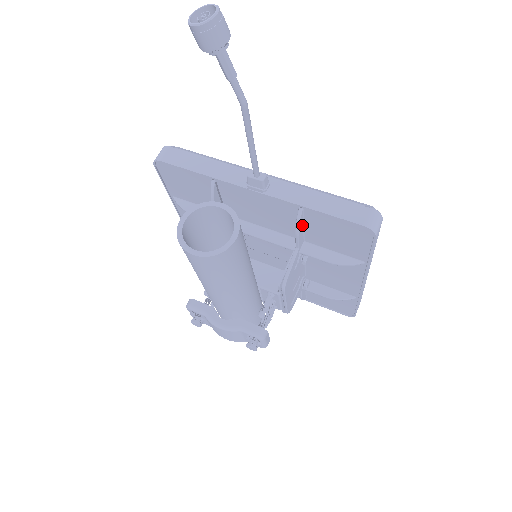
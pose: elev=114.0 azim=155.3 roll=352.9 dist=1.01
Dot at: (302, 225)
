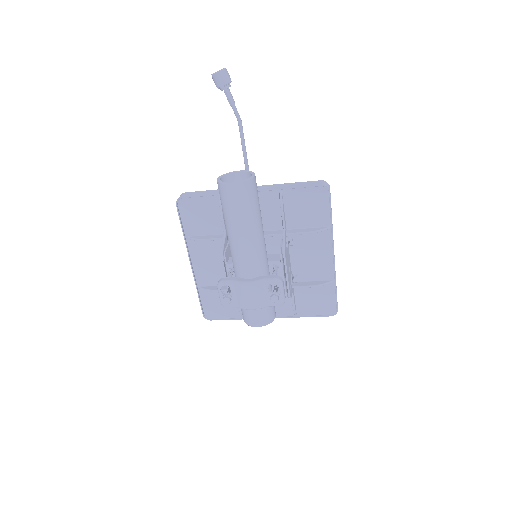
Dot at: (284, 209)
